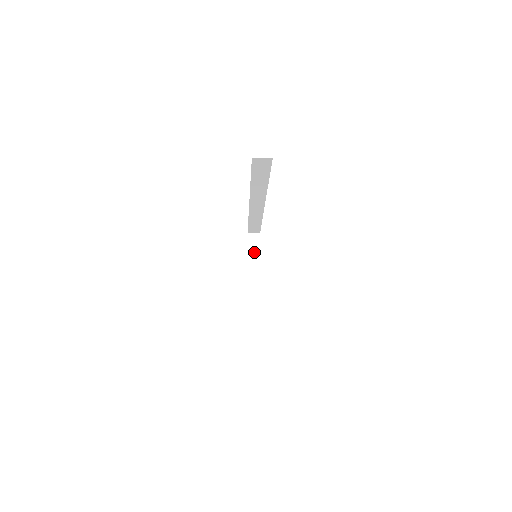
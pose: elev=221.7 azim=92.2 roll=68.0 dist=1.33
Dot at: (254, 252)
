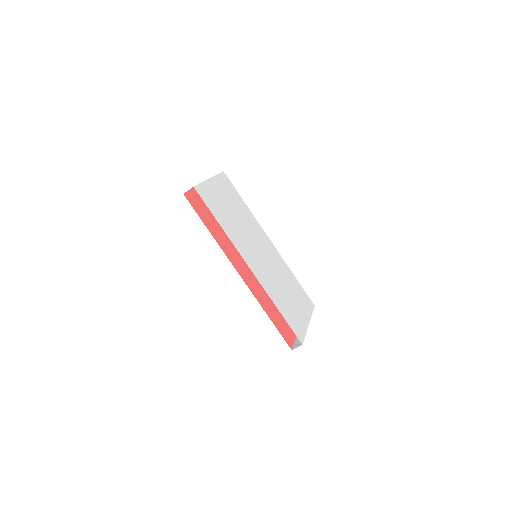
Dot at: occluded
